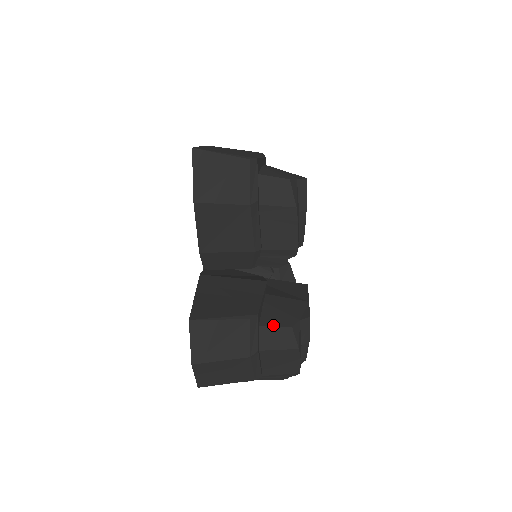
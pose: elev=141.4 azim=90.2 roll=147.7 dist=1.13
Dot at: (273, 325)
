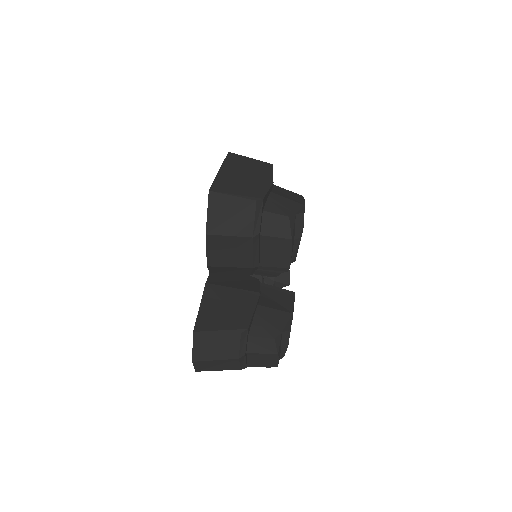
Dot at: (259, 336)
